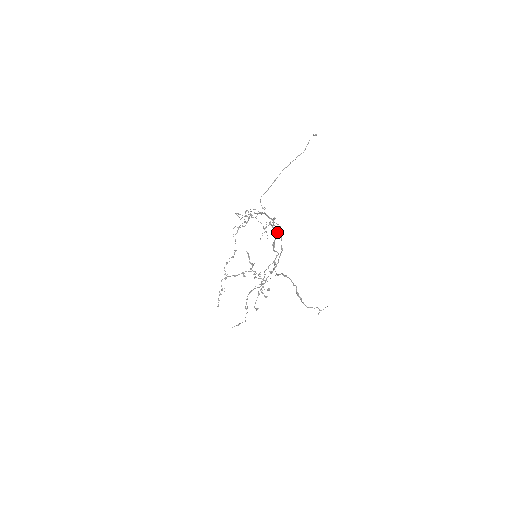
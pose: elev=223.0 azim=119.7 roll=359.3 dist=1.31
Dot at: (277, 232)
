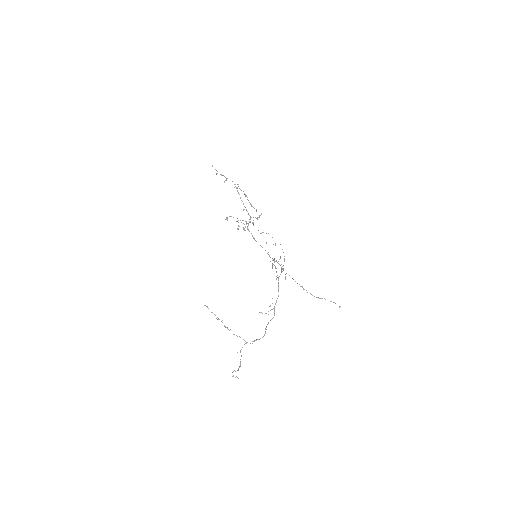
Dot at: occluded
